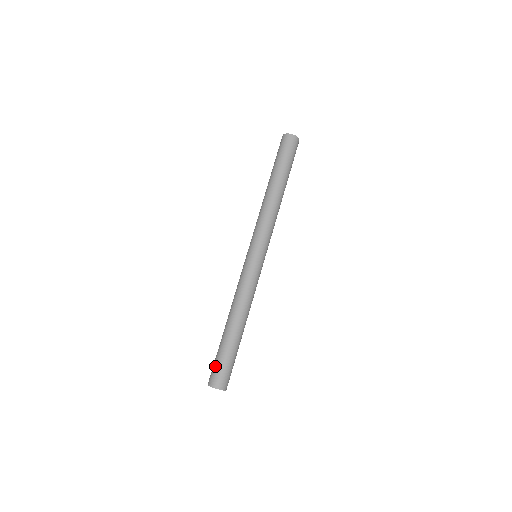
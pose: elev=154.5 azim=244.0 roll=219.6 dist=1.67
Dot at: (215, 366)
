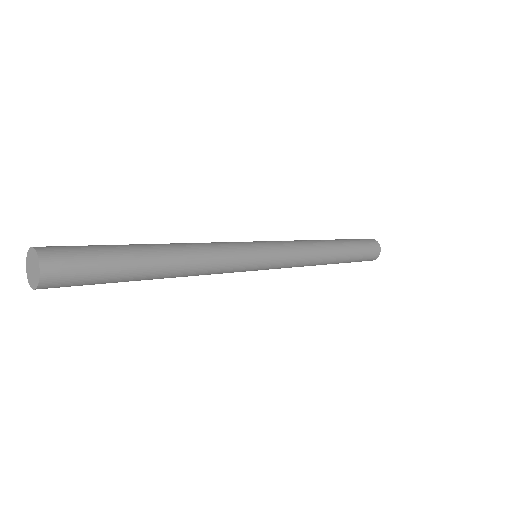
Dot at: occluded
